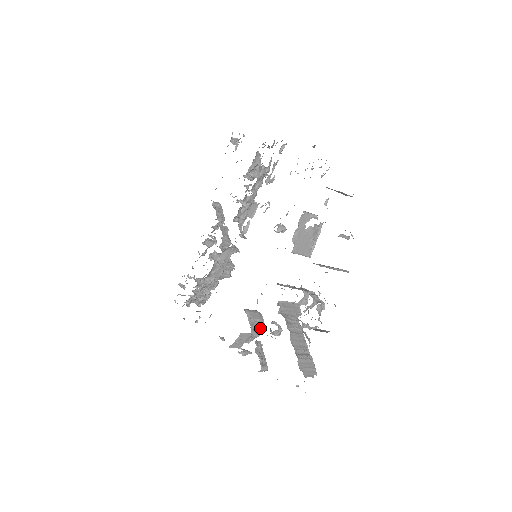
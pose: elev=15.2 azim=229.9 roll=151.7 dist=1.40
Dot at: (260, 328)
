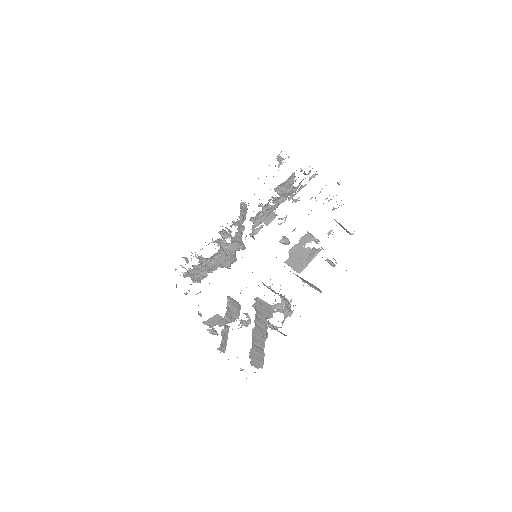
Dot at: (234, 317)
